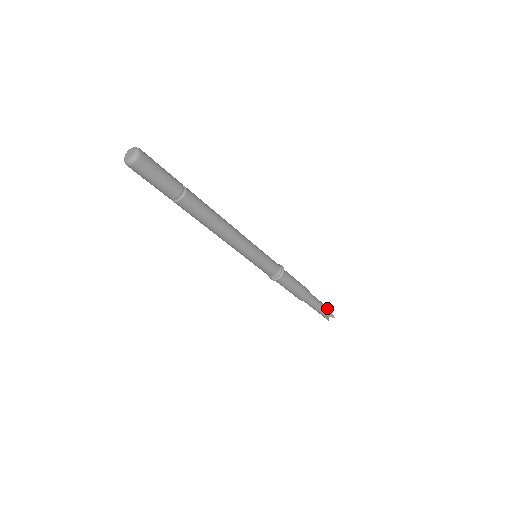
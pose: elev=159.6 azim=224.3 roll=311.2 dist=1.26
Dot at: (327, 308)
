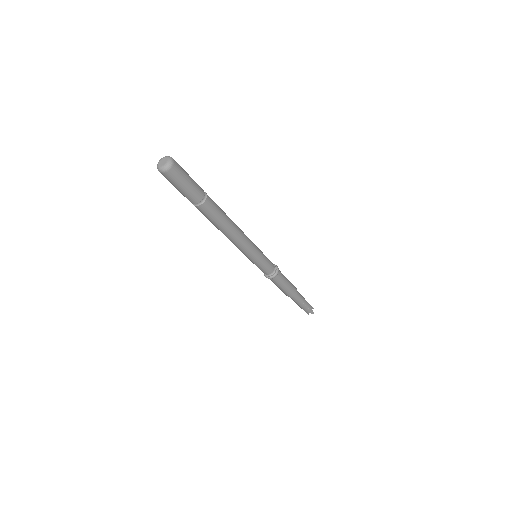
Dot at: (309, 305)
